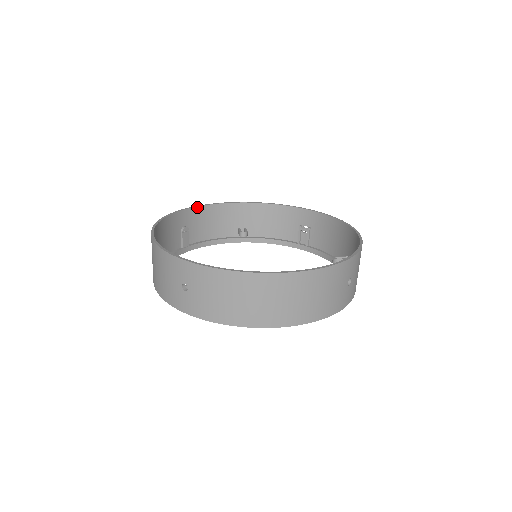
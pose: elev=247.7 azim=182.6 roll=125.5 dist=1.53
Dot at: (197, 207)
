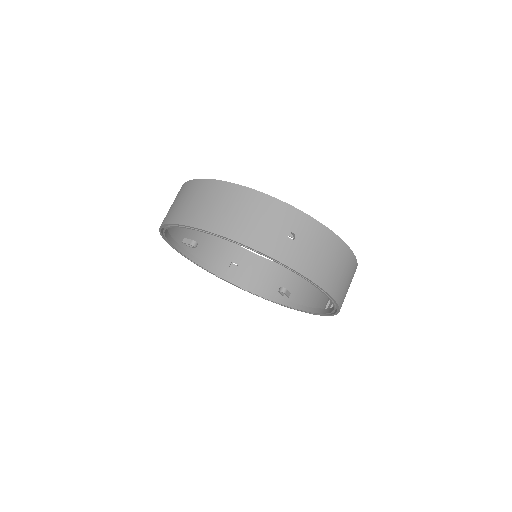
Dot at: (257, 255)
